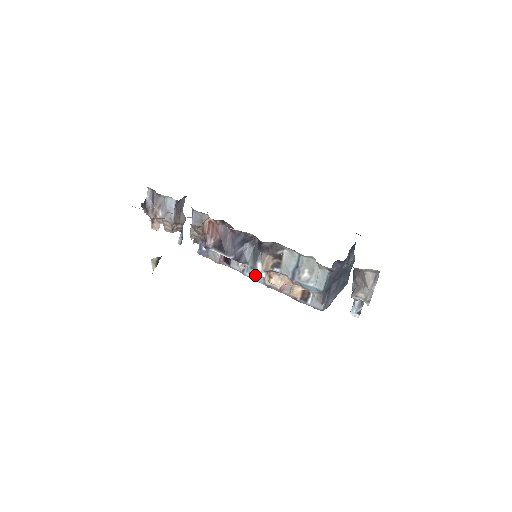
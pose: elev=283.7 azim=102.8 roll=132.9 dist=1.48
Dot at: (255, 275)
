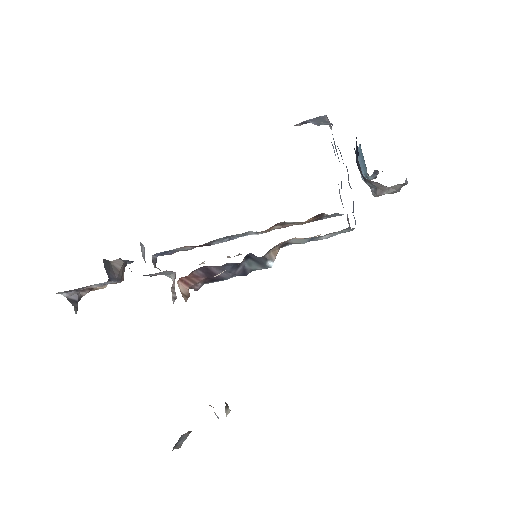
Dot at: (246, 235)
